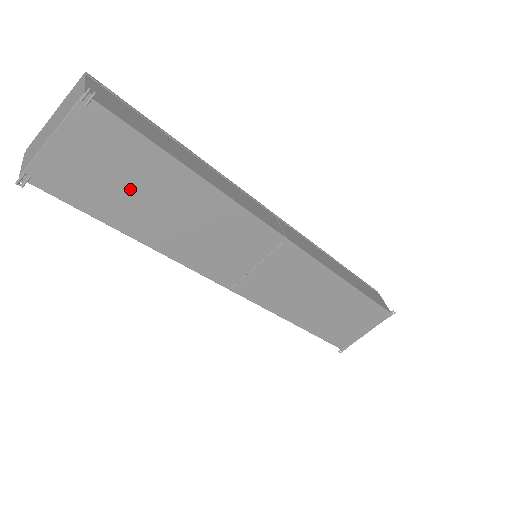
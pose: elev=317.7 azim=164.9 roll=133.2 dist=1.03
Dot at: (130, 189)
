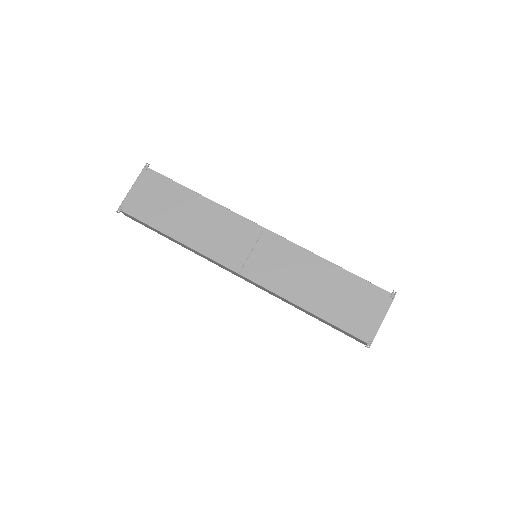
Dot at: (167, 207)
